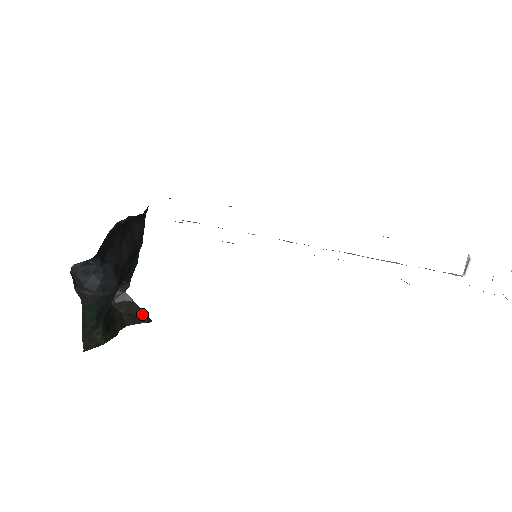
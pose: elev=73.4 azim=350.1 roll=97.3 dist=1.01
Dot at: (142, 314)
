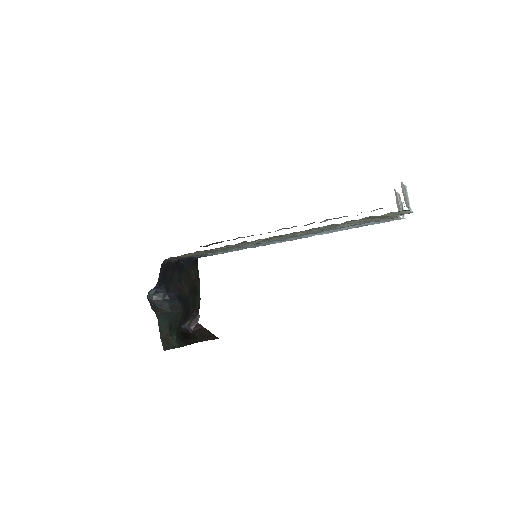
Dot at: (211, 335)
